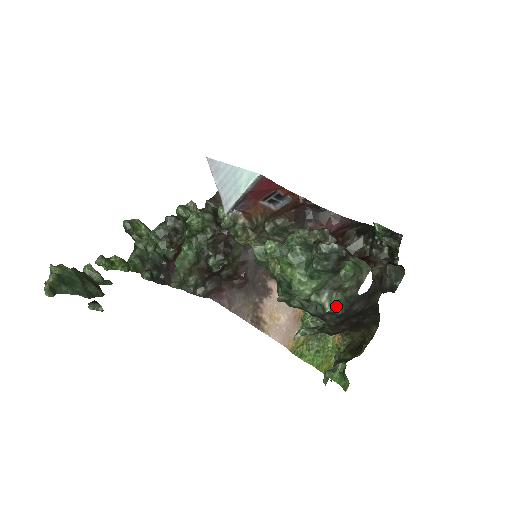
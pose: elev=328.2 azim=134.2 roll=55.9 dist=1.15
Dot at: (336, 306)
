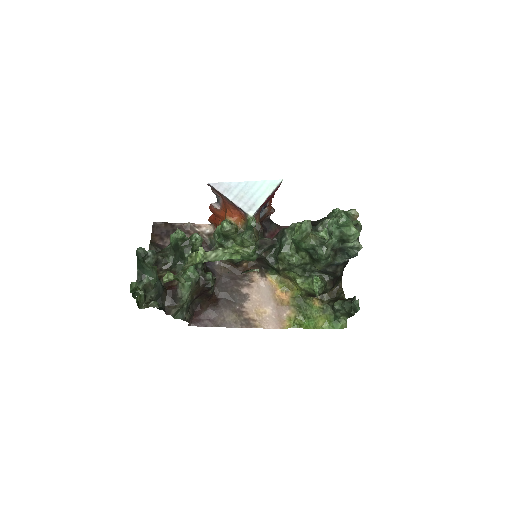
Dot at: occluded
